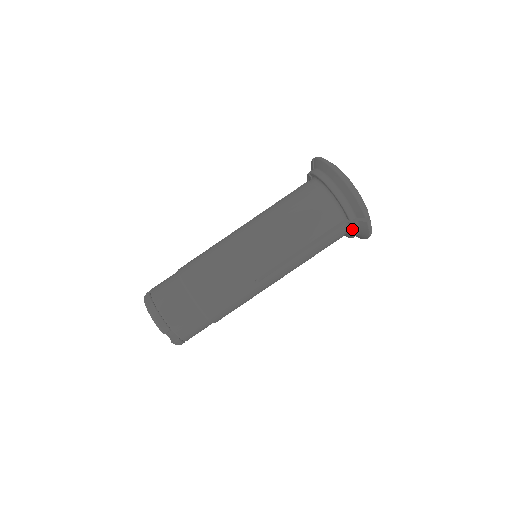
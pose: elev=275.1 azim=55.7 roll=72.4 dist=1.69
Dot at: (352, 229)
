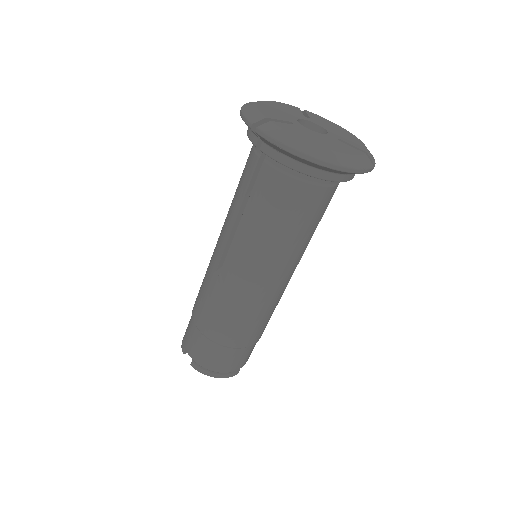
Dot at: occluded
